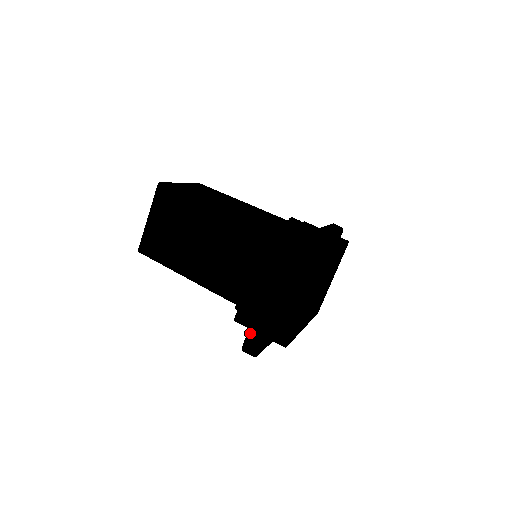
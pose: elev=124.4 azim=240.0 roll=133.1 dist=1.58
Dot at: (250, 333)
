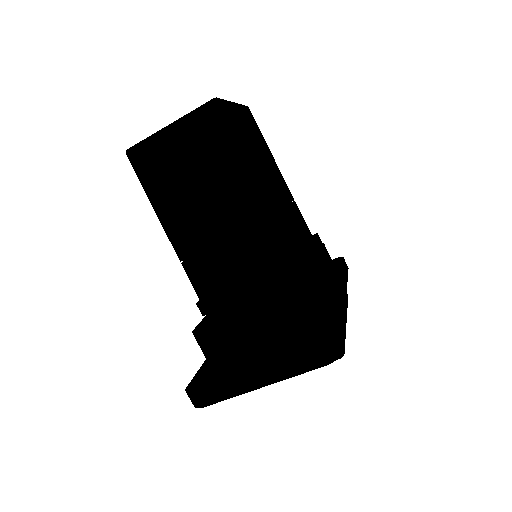
Dot at: (211, 389)
